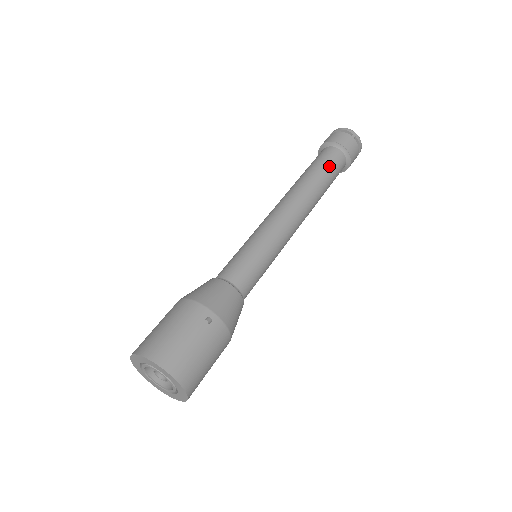
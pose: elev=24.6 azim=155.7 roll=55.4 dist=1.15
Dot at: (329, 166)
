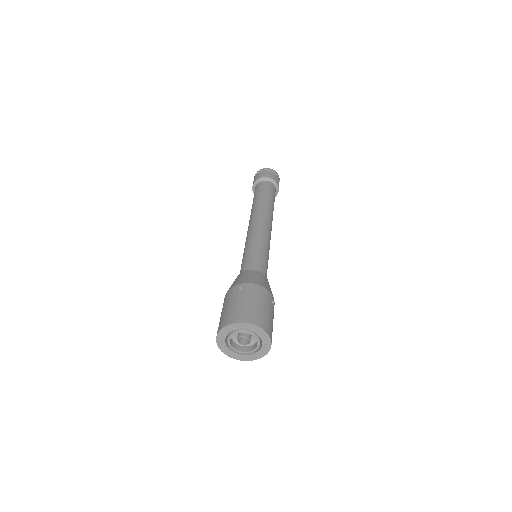
Dot at: (261, 191)
